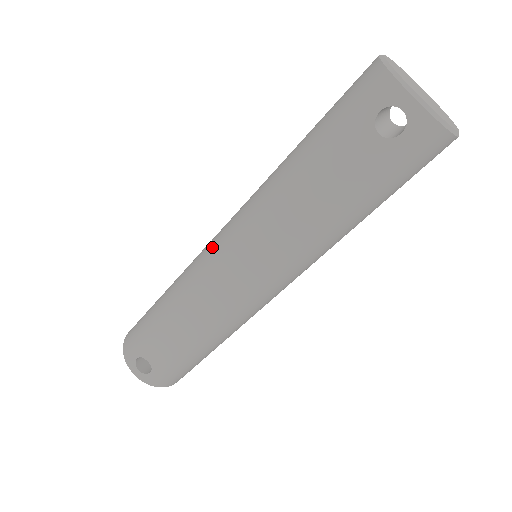
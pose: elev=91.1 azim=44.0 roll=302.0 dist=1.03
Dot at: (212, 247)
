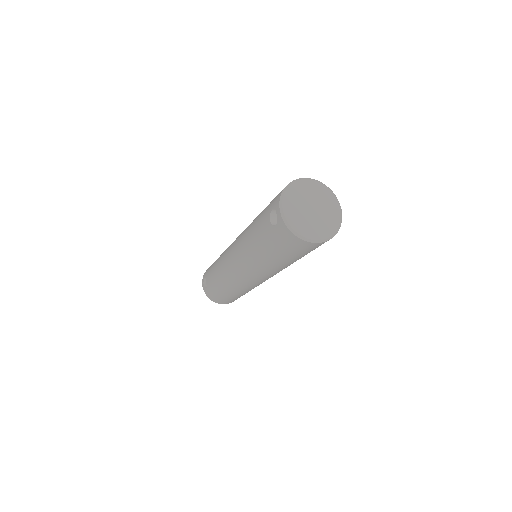
Dot at: occluded
